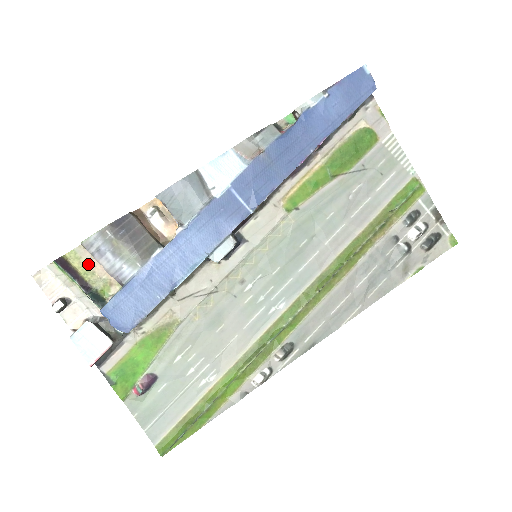
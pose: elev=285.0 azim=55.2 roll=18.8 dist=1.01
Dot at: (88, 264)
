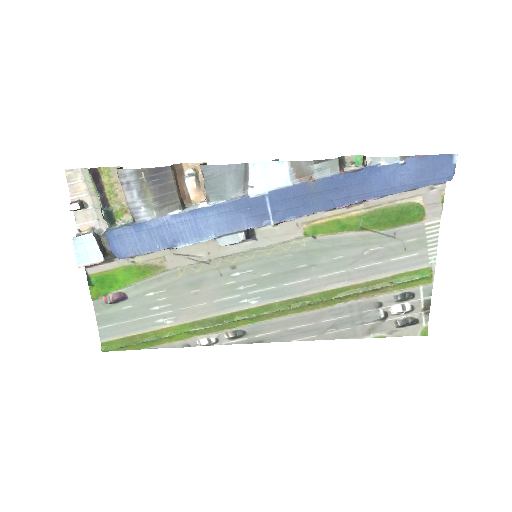
Dot at: (115, 186)
